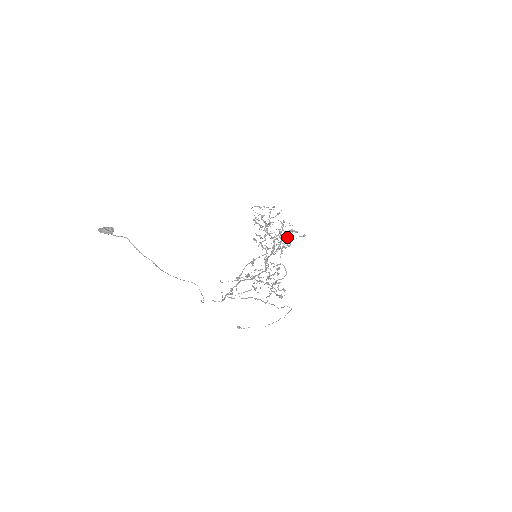
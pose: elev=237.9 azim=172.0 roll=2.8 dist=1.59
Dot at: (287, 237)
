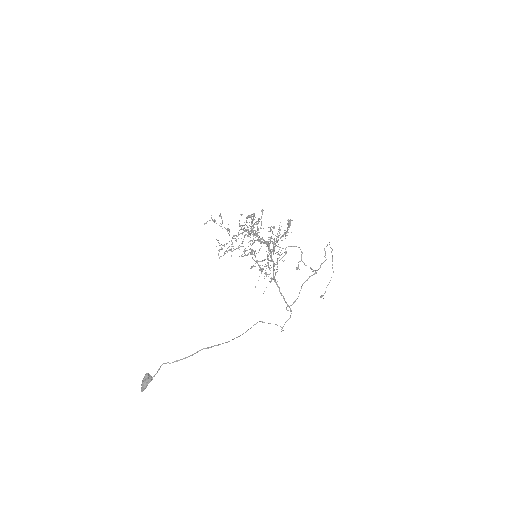
Dot at: (251, 221)
